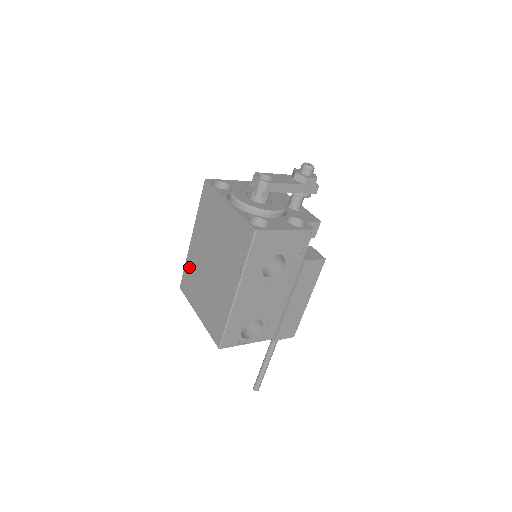
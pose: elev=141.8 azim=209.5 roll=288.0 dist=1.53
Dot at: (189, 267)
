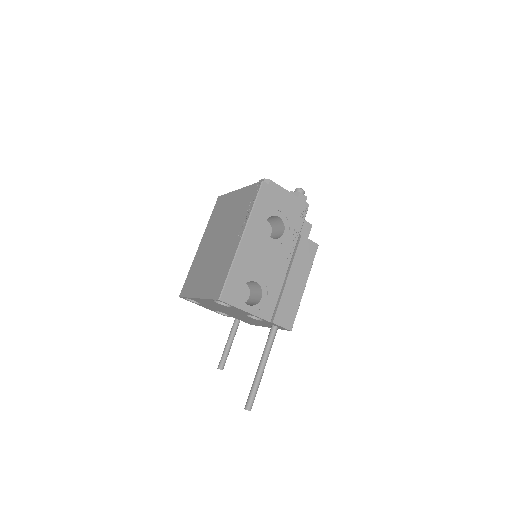
Dot at: (193, 269)
